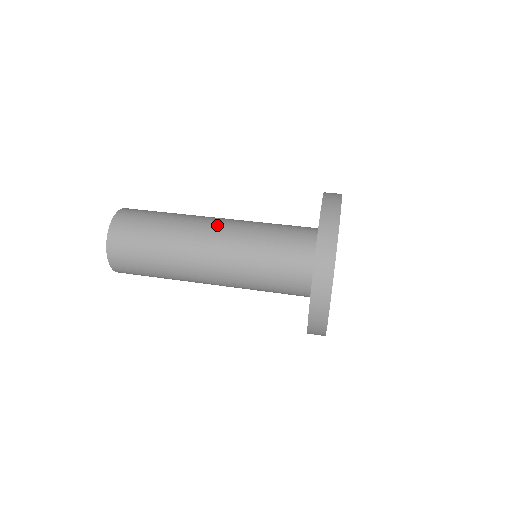
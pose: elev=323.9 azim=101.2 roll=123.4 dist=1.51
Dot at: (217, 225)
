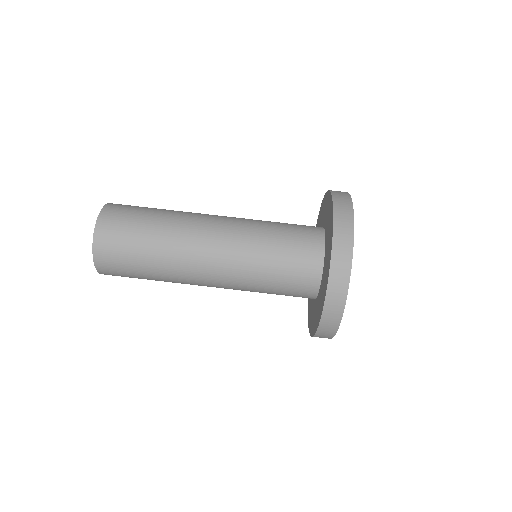
Dot at: (211, 274)
